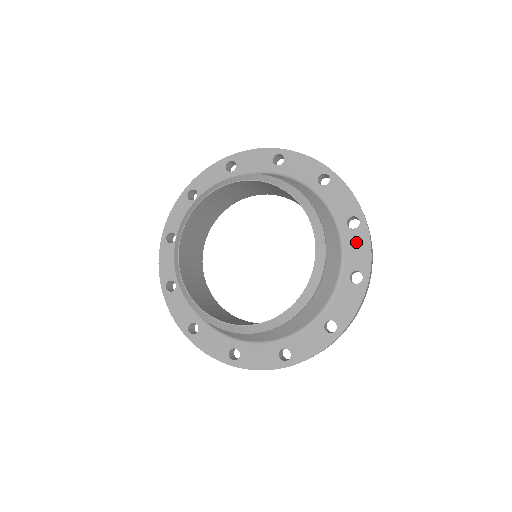
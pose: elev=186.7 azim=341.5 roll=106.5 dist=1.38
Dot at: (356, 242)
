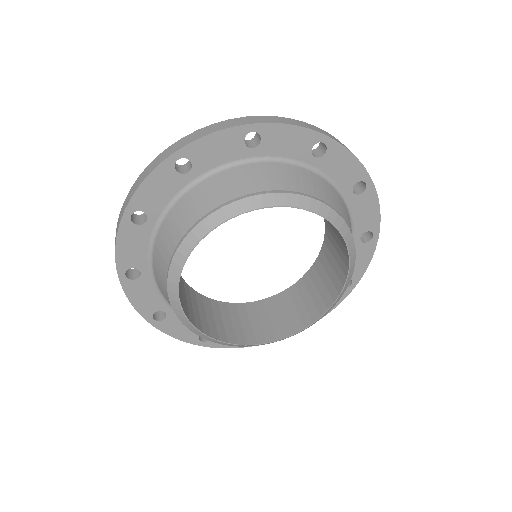
Dot at: (364, 206)
